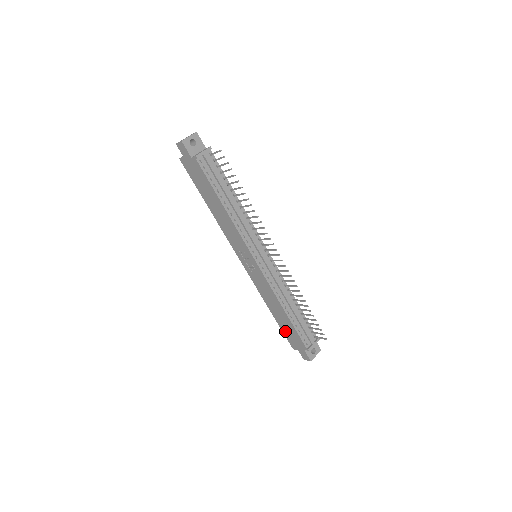
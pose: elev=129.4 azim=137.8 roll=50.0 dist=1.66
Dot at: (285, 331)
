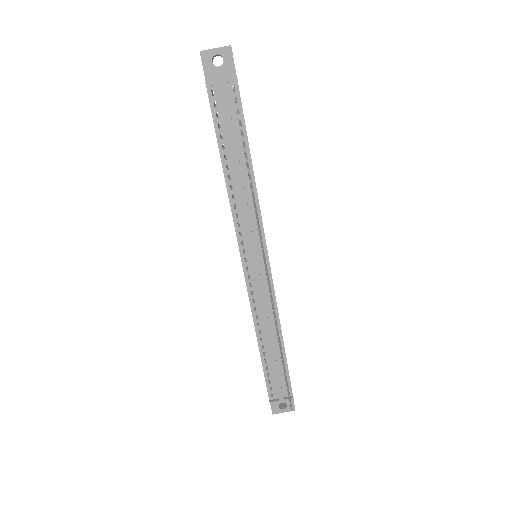
Dot at: occluded
